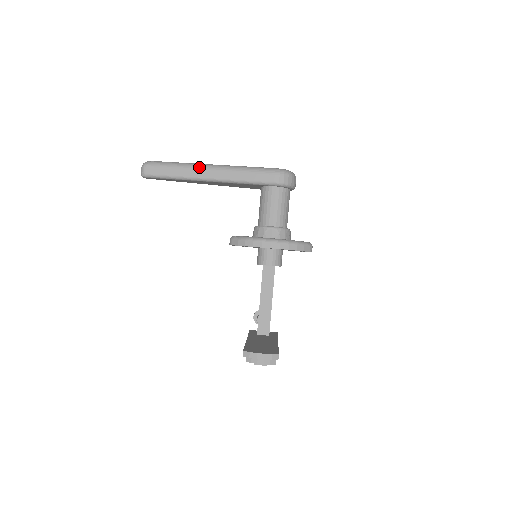
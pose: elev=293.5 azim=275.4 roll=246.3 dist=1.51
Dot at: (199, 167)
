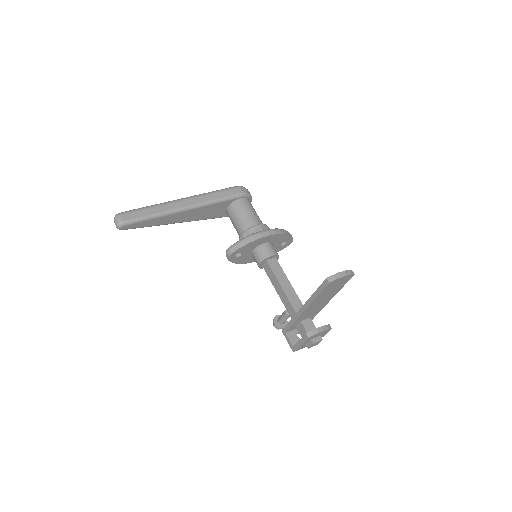
Dot at: (172, 202)
